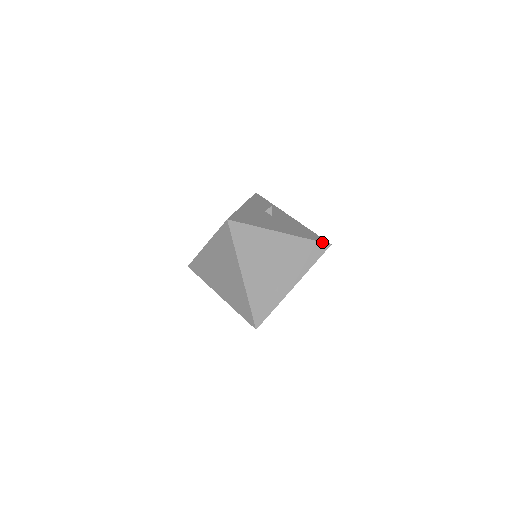
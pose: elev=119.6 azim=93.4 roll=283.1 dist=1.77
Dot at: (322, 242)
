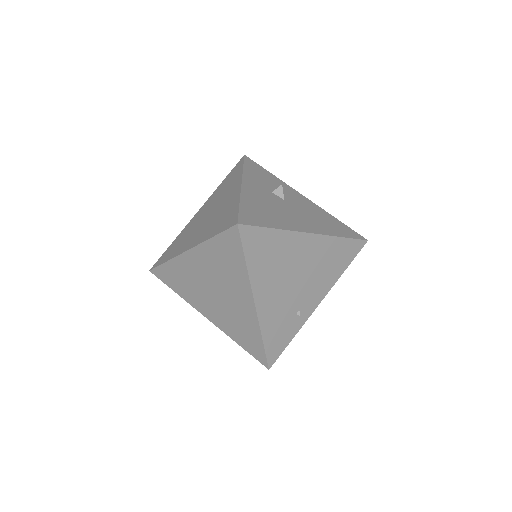
Dot at: (358, 239)
